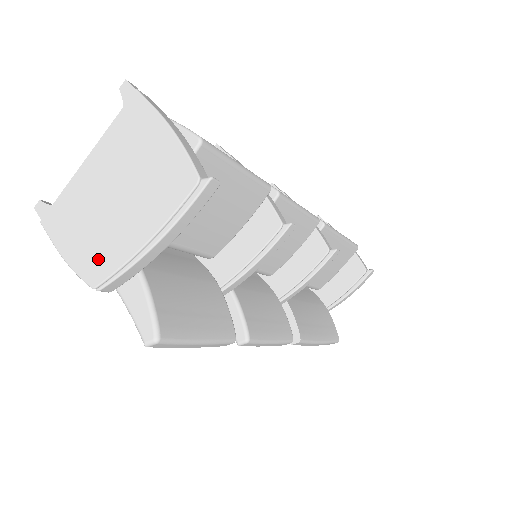
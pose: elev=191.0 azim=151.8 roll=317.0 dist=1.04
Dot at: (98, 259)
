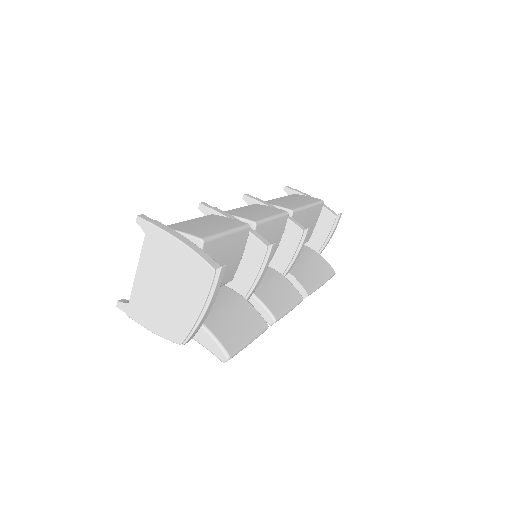
Dot at: (175, 328)
